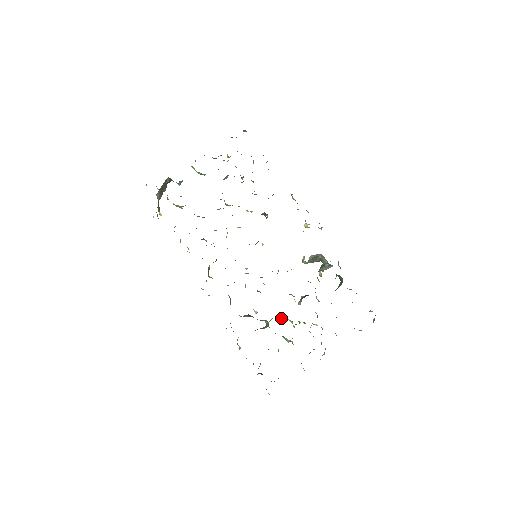
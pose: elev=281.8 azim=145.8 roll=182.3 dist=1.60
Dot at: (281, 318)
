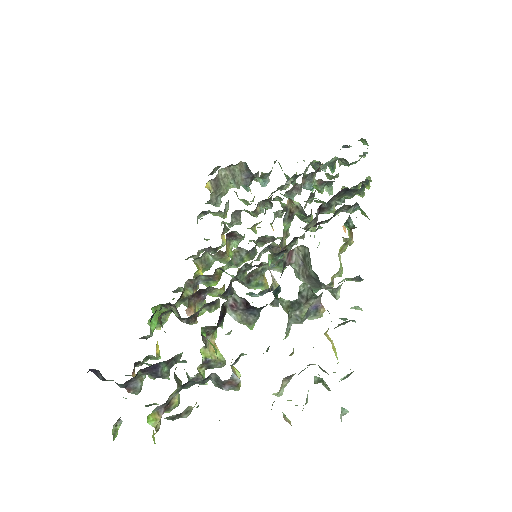
Dot at: occluded
